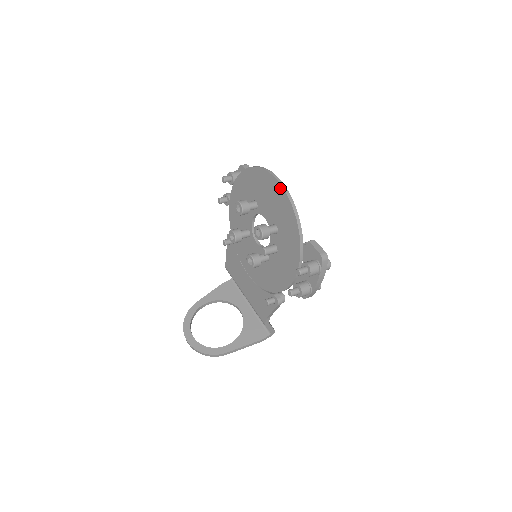
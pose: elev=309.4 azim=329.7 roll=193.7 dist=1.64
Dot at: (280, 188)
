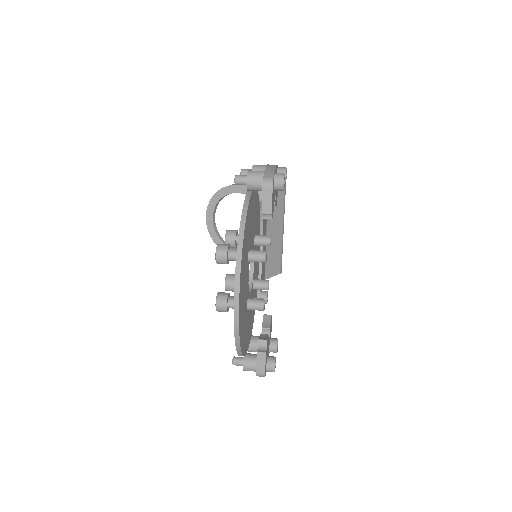
Dot at: (234, 318)
